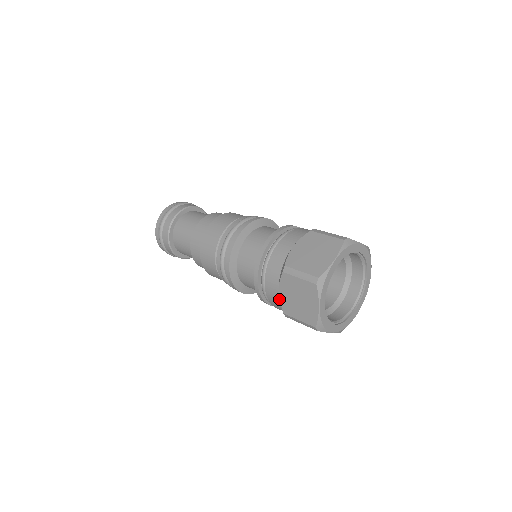
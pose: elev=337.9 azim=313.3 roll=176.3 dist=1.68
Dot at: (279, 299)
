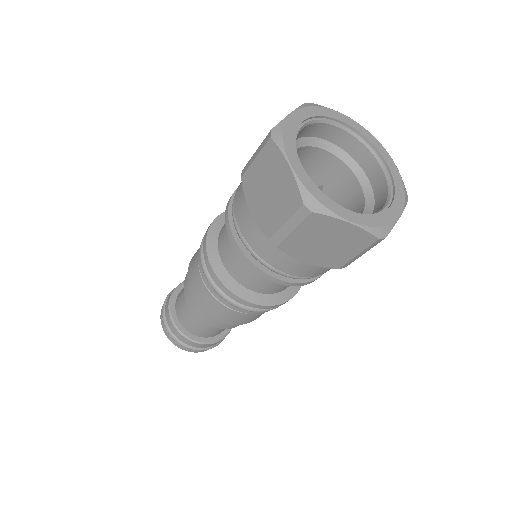
Dot at: occluded
